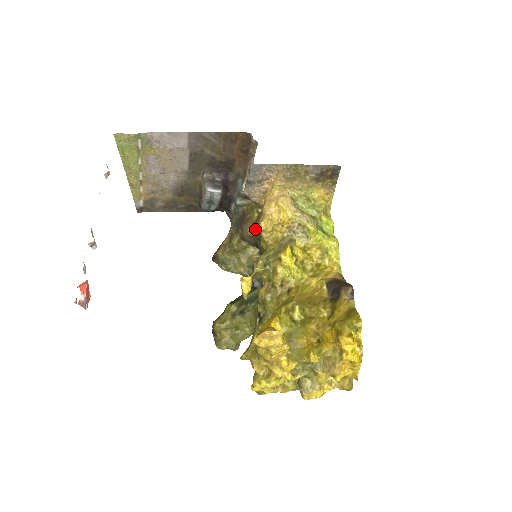
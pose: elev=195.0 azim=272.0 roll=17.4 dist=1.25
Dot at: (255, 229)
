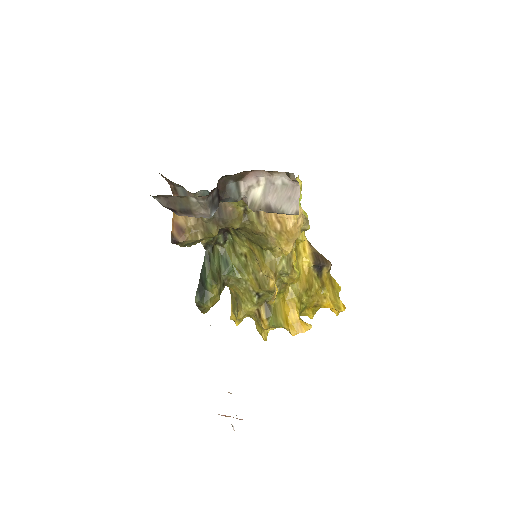
Dot at: (248, 228)
